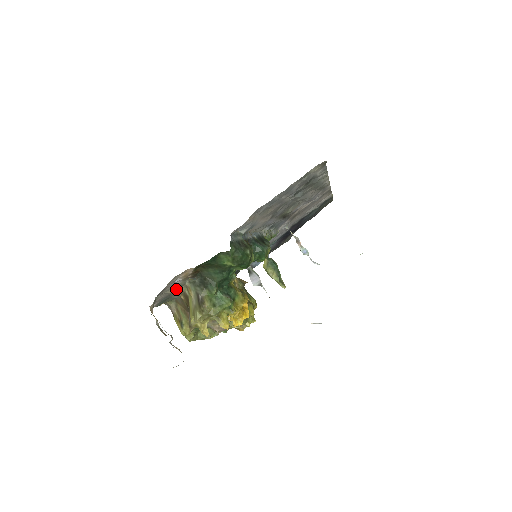
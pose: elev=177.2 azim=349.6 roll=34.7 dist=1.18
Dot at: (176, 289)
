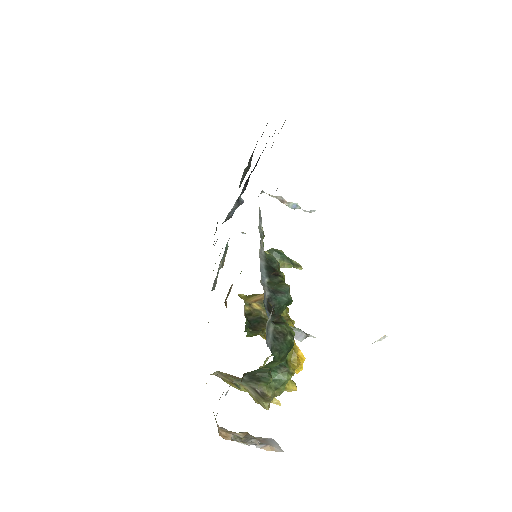
Dot at: occluded
